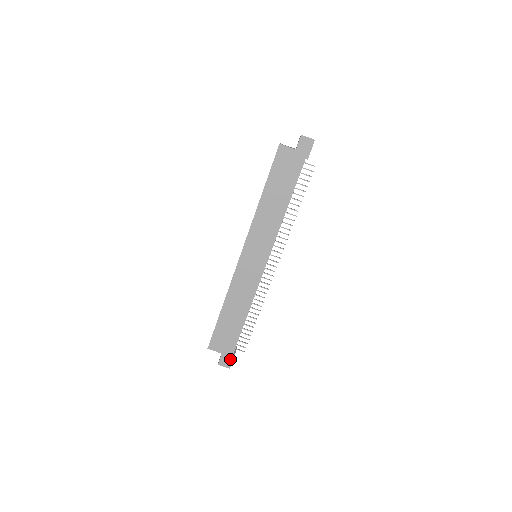
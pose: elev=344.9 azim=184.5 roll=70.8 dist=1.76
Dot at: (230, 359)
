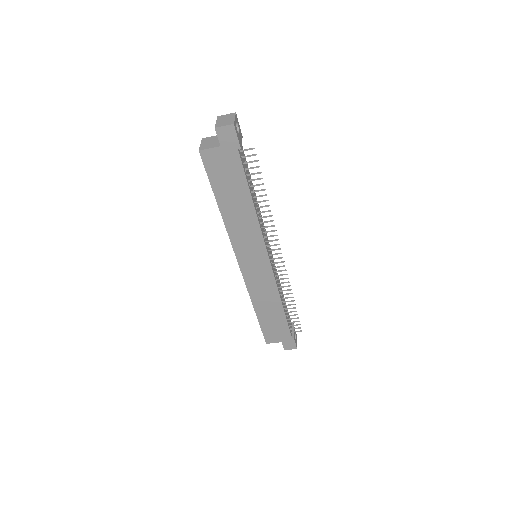
Dot at: (292, 343)
